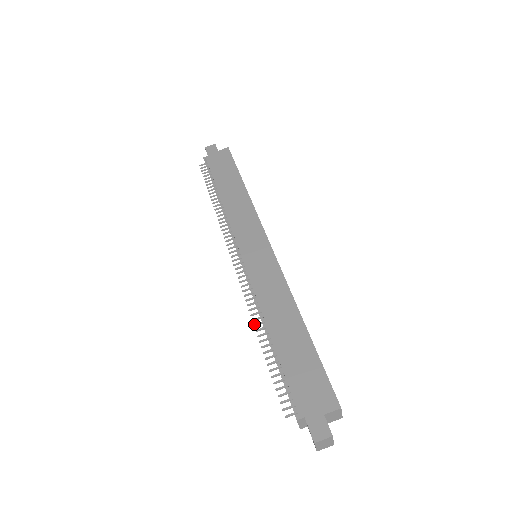
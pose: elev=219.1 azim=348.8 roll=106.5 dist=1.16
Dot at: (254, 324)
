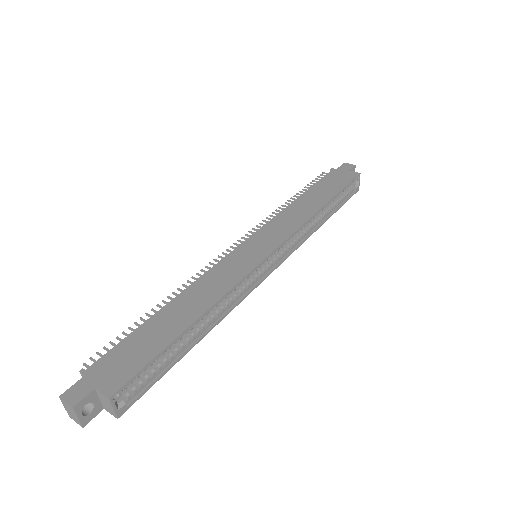
Dot at: occluded
